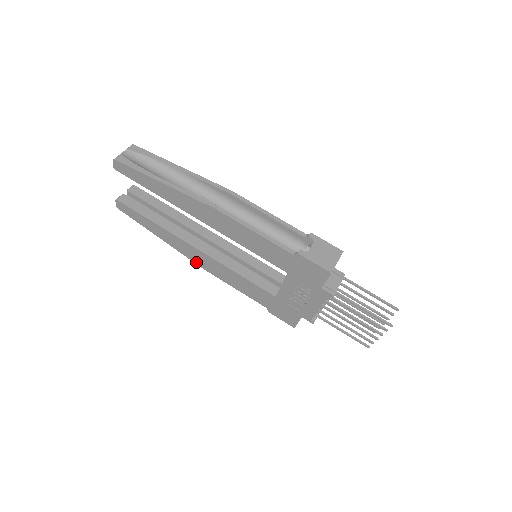
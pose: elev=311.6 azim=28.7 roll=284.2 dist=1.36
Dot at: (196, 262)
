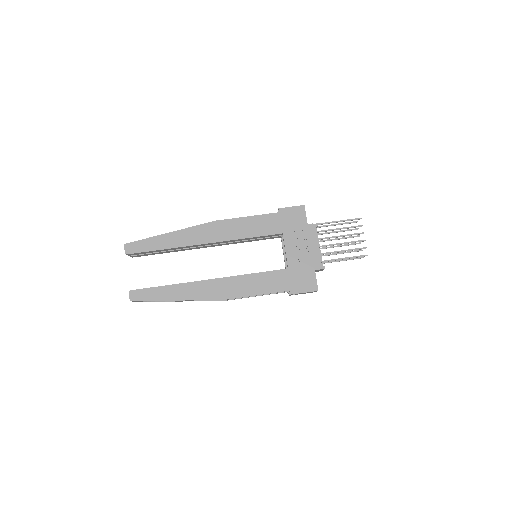
Dot at: (217, 297)
